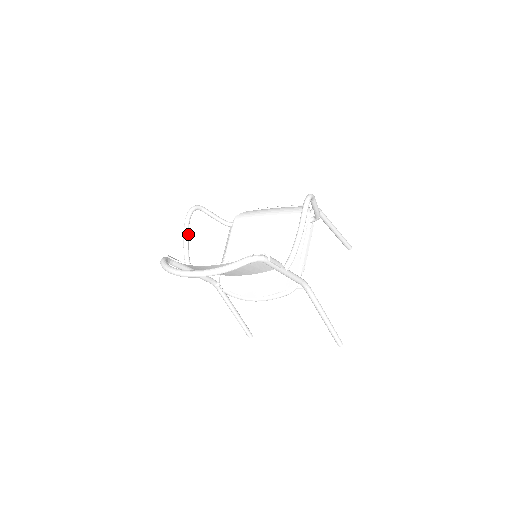
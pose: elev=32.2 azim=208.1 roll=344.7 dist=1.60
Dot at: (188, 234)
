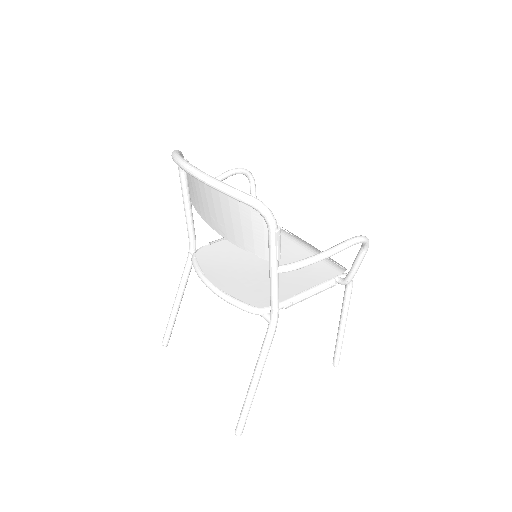
Dot at: occluded
